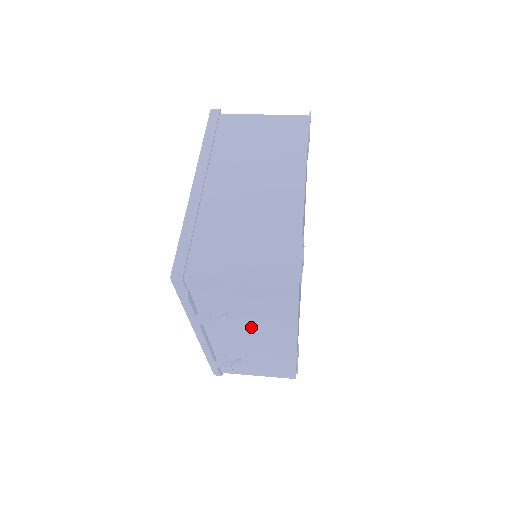
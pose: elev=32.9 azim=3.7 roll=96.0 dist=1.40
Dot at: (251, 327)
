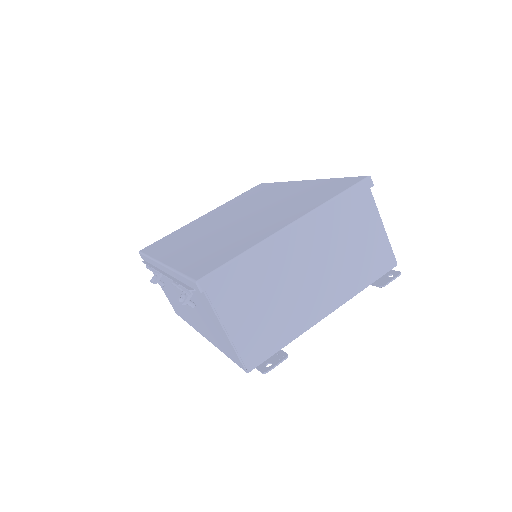
Dot at: (196, 312)
